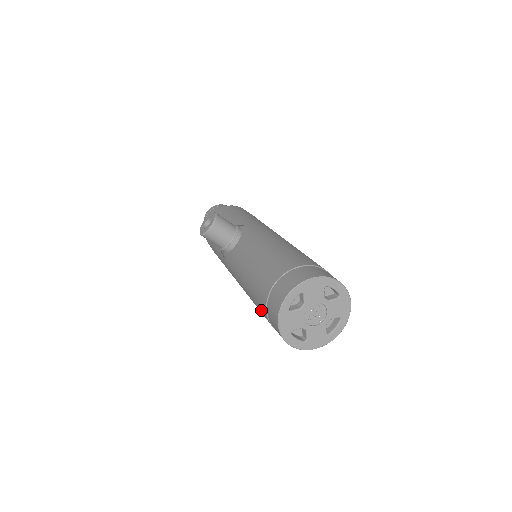
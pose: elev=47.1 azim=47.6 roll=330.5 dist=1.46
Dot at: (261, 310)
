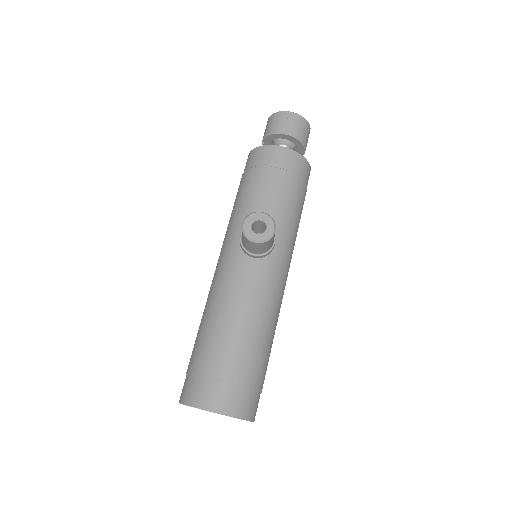
Dot at: (196, 355)
